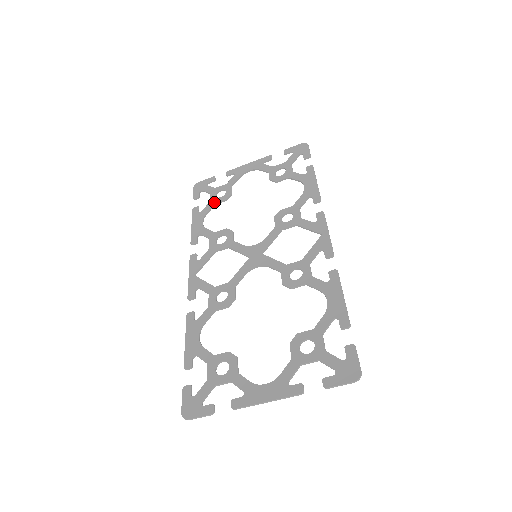
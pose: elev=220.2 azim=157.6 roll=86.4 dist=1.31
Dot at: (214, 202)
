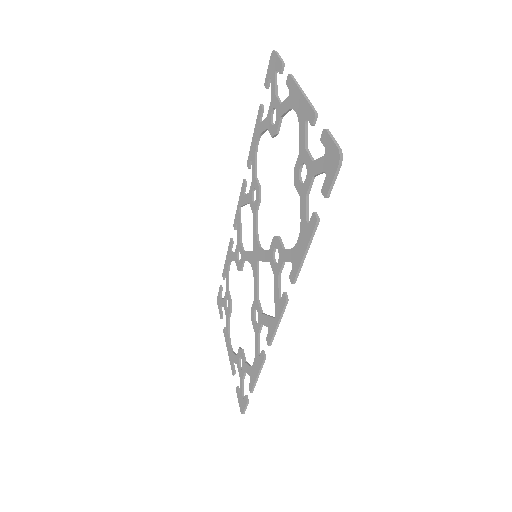
Dot at: (267, 124)
